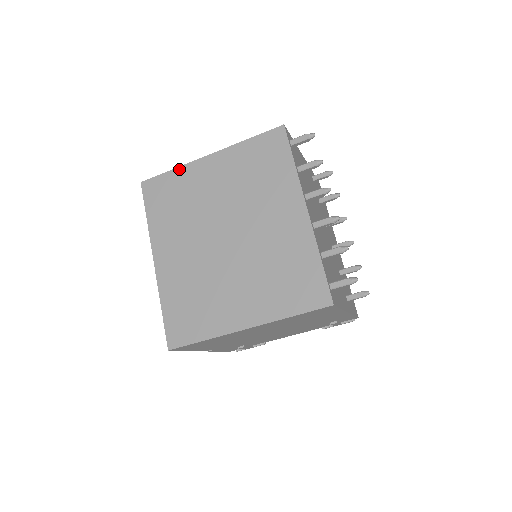
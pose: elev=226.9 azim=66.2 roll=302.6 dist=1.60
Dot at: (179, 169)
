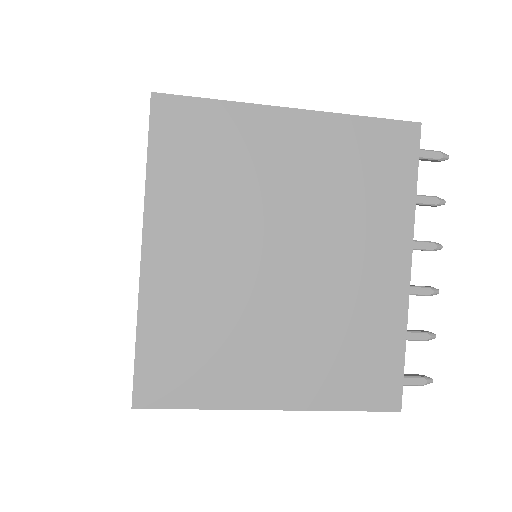
Dot at: (233, 106)
